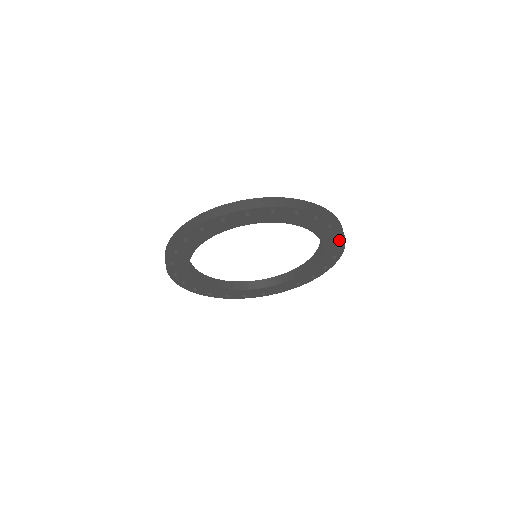
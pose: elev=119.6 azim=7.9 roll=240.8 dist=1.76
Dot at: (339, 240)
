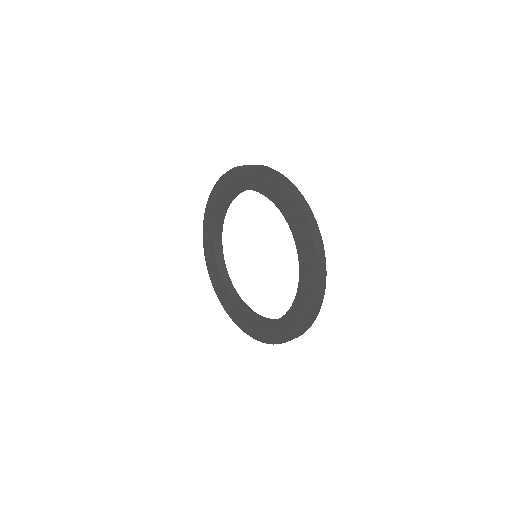
Dot at: (313, 268)
